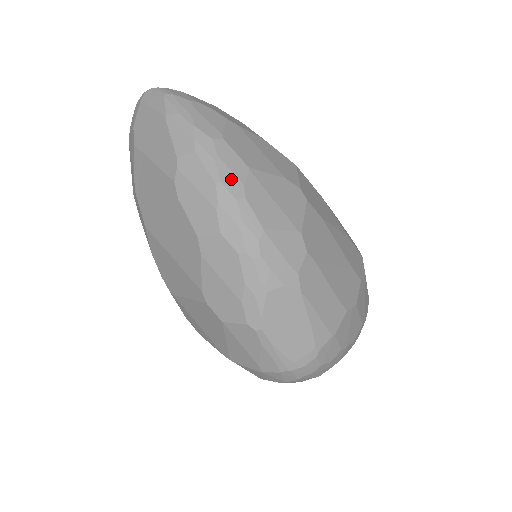
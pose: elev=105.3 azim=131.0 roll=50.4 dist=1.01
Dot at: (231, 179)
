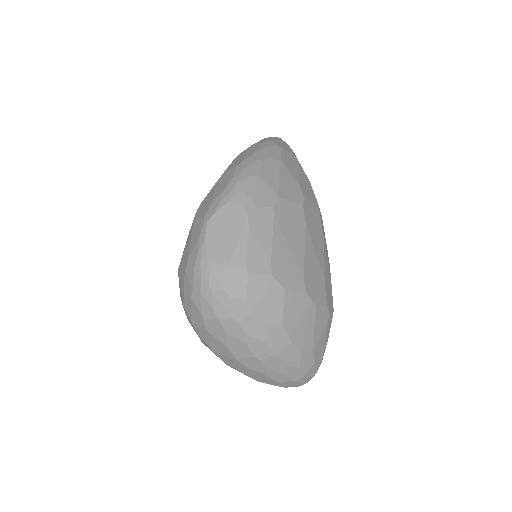
Dot at: (266, 154)
